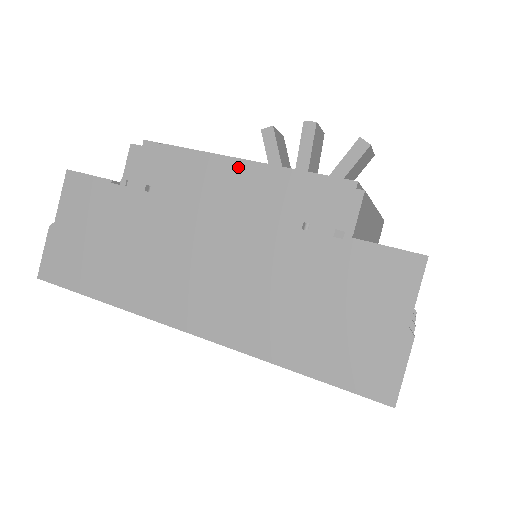
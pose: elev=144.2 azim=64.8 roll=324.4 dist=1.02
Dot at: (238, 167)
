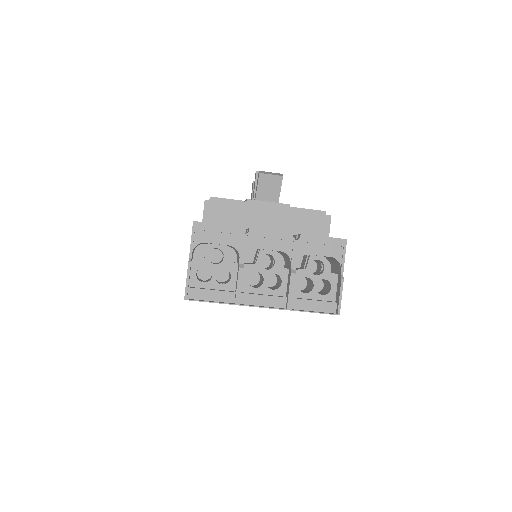
Dot at: occluded
